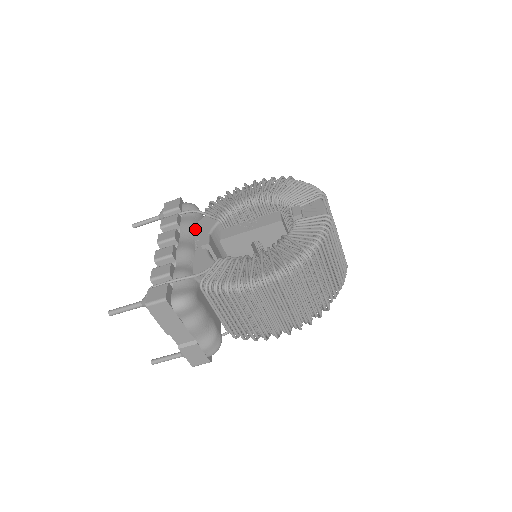
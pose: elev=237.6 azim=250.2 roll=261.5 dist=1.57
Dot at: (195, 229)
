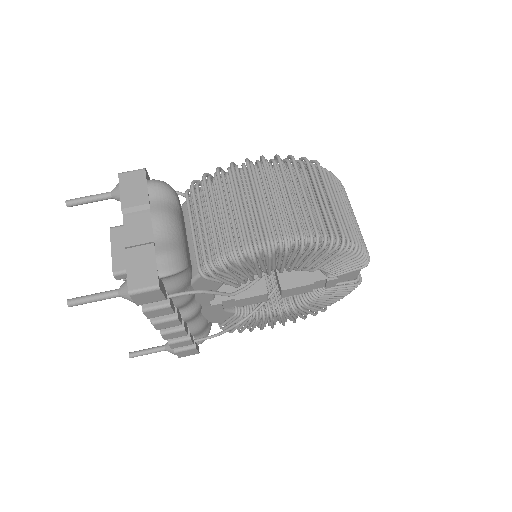
Dot at: occluded
